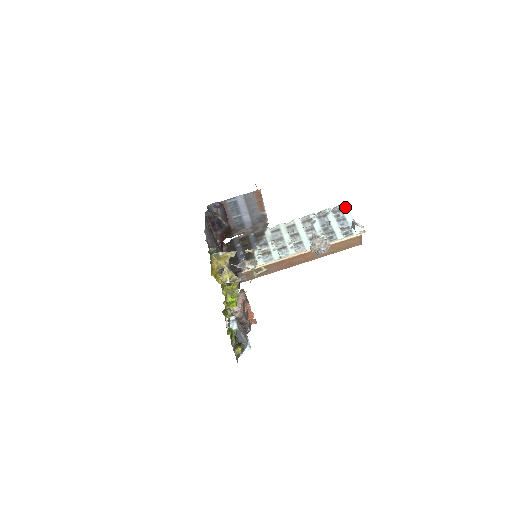
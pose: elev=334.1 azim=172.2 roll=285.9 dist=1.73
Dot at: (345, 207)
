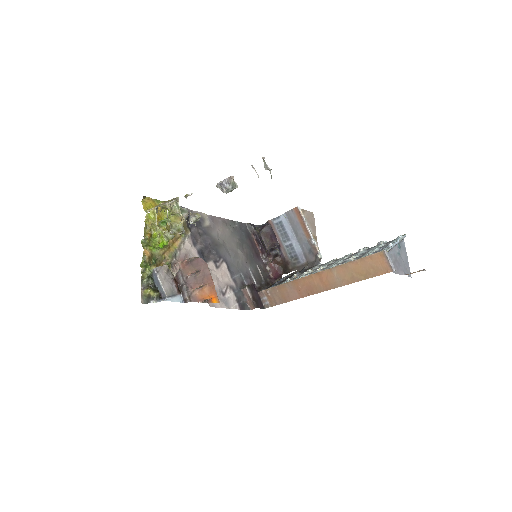
Dot at: (399, 236)
